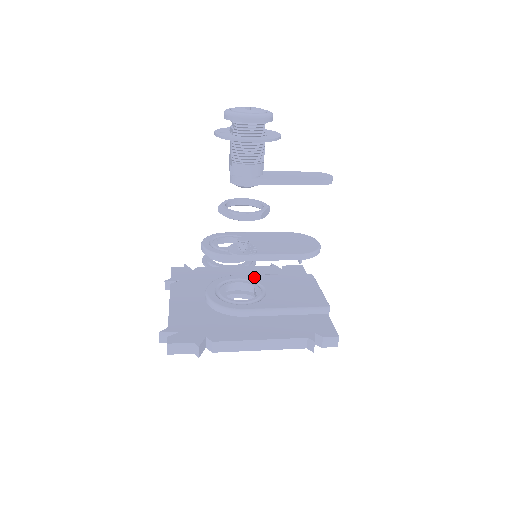
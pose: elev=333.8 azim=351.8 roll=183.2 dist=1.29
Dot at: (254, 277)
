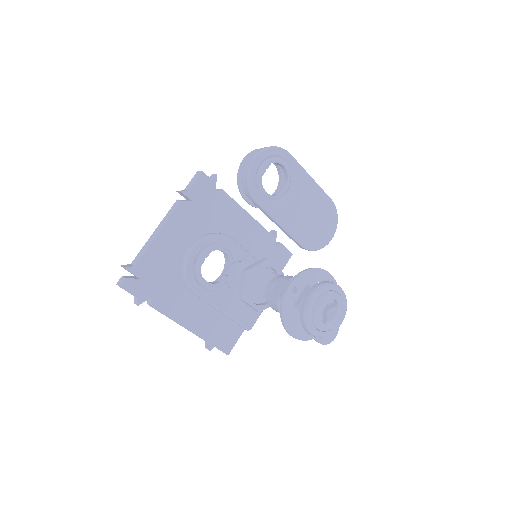
Dot at: (242, 255)
